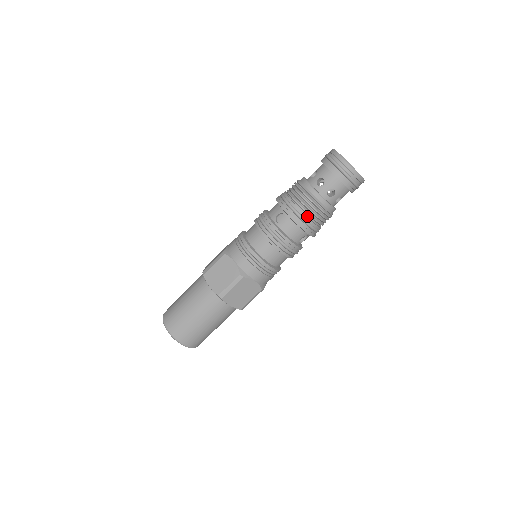
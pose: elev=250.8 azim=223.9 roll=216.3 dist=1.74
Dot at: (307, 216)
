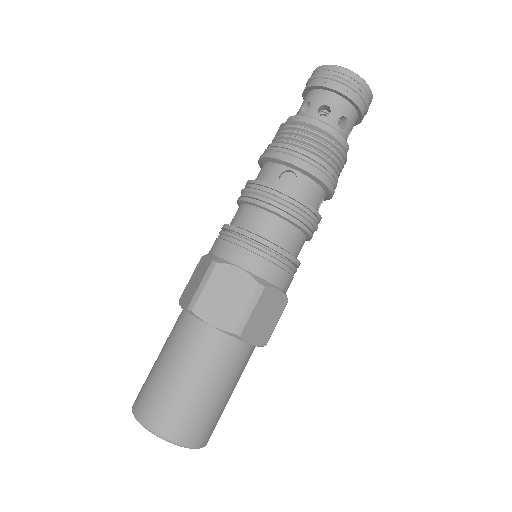
Dot at: (324, 164)
